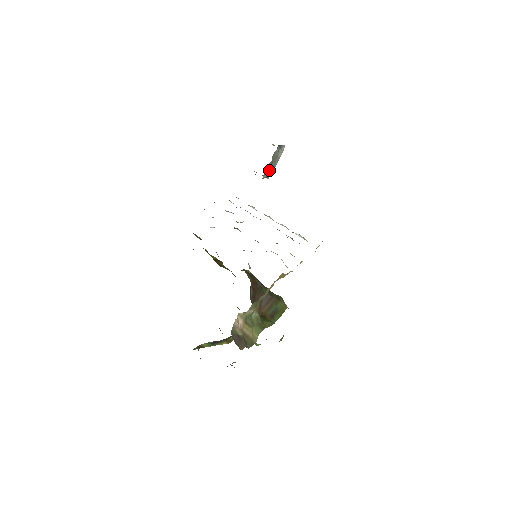
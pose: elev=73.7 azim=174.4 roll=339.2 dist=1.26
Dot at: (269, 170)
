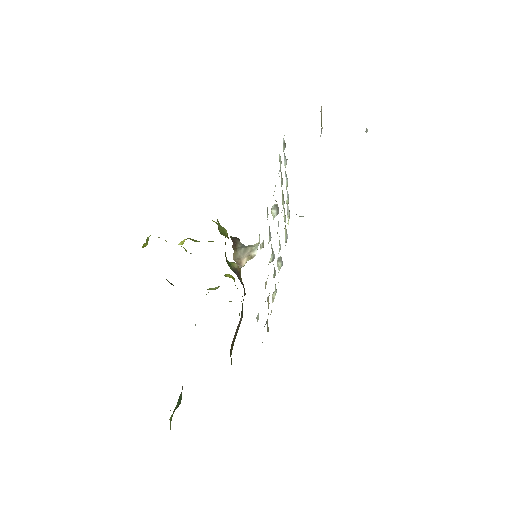
Dot at: occluded
